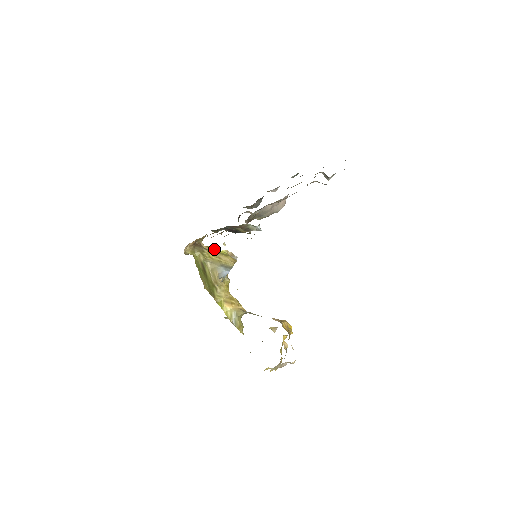
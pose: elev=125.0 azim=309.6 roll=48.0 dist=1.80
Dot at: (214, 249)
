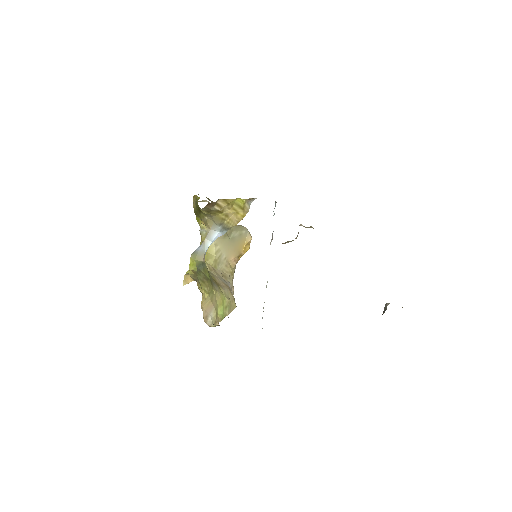
Dot at: (230, 203)
